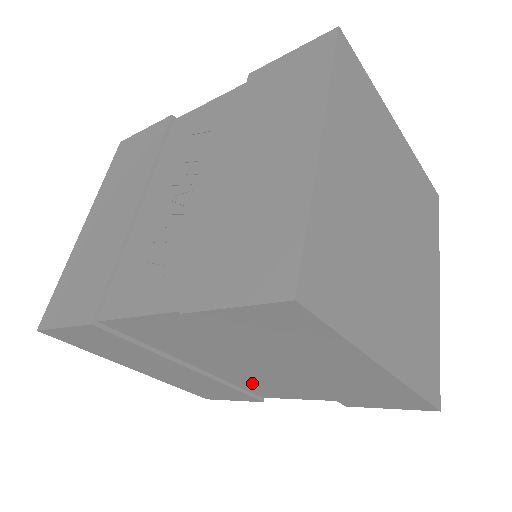
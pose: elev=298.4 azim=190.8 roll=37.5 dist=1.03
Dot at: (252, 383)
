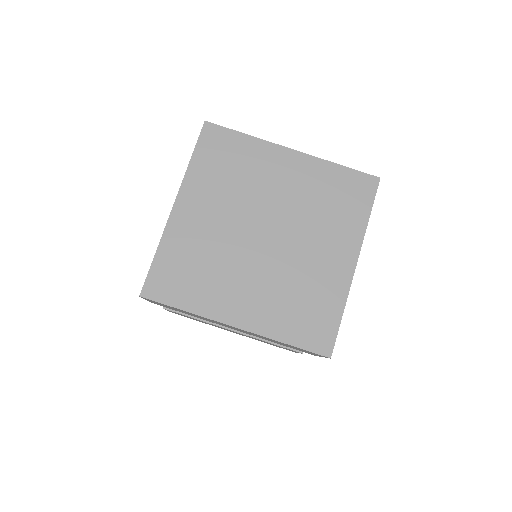
Dot at: occluded
